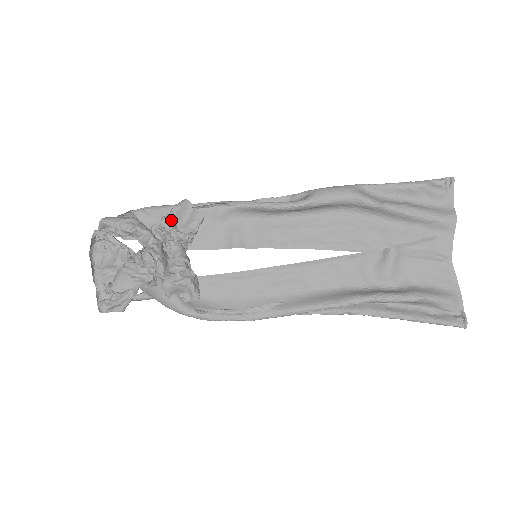
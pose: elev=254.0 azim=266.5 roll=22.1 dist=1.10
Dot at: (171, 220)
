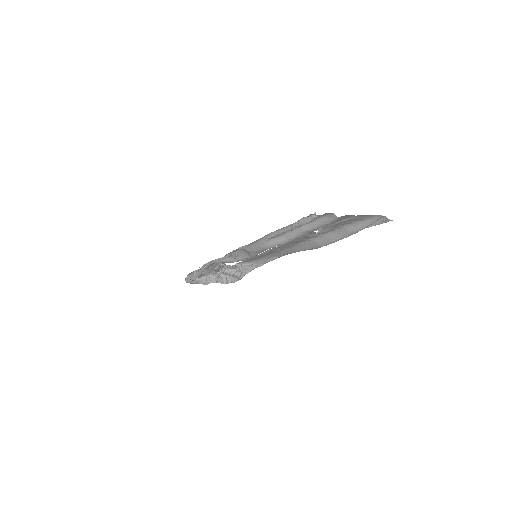
Dot at: (209, 275)
